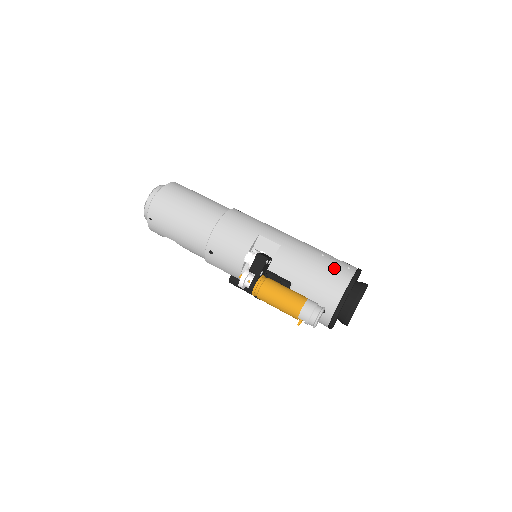
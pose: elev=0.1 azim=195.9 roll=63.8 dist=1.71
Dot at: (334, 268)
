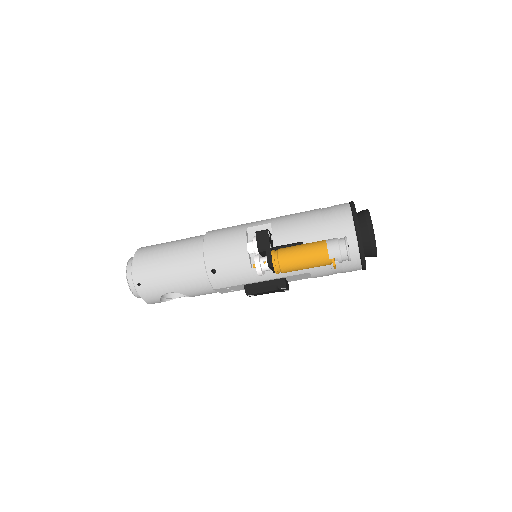
Dot at: (329, 209)
